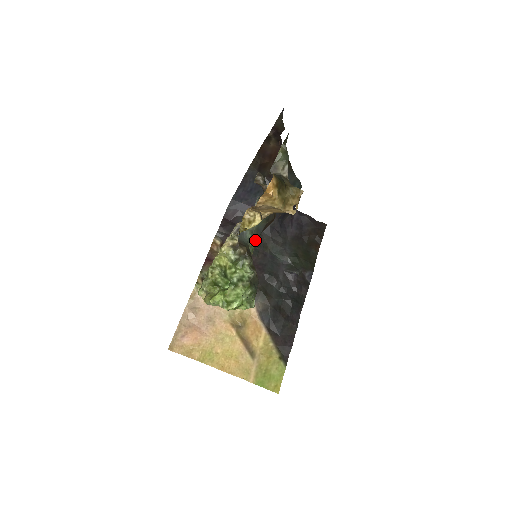
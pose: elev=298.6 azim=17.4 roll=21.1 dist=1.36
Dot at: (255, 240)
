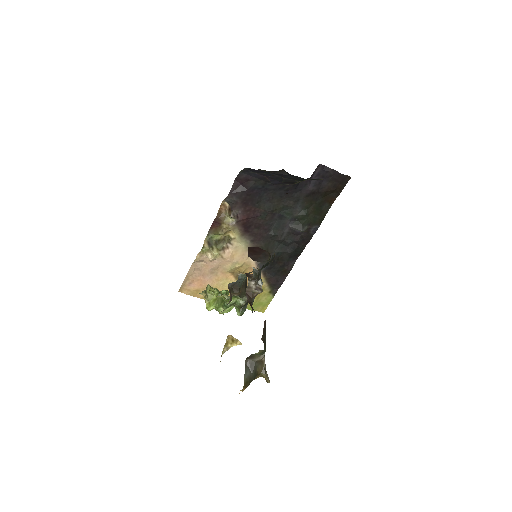
Dot at: occluded
